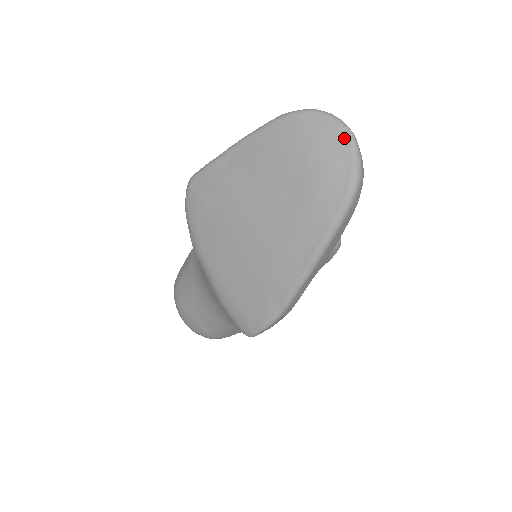
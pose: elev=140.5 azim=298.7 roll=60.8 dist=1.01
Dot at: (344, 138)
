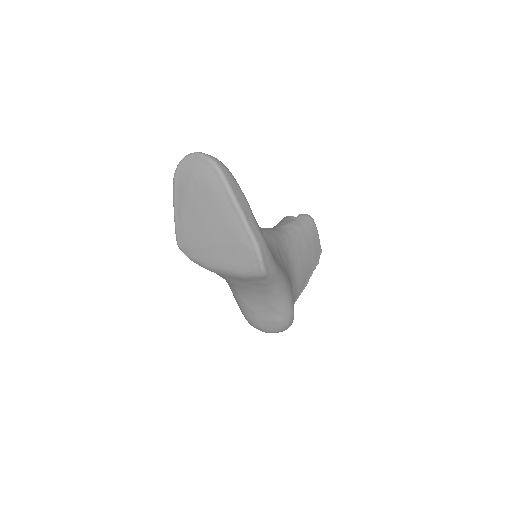
Dot at: (196, 157)
